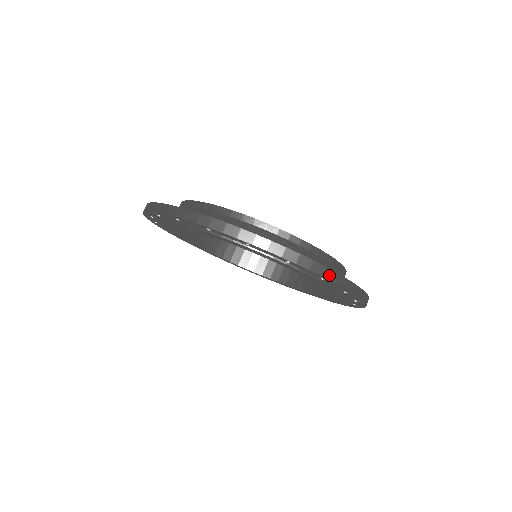
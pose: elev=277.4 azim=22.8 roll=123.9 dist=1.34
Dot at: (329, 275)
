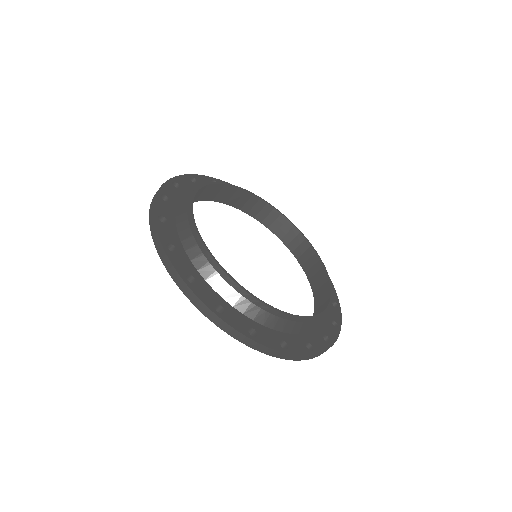
Dot at: occluded
